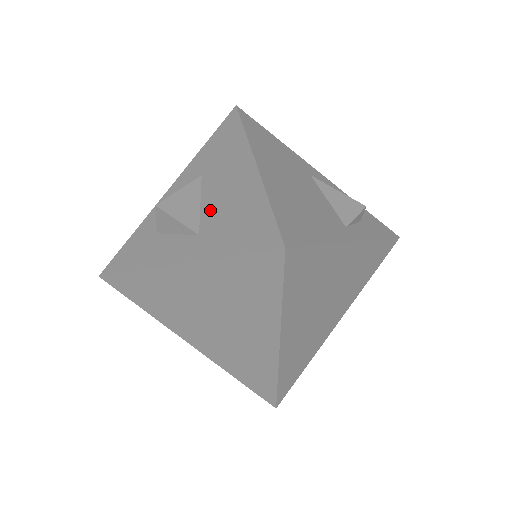
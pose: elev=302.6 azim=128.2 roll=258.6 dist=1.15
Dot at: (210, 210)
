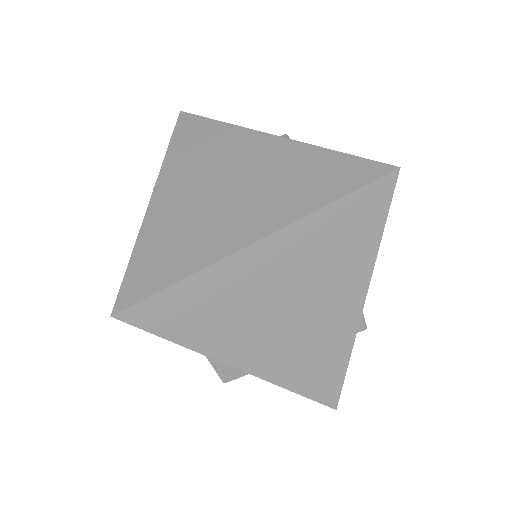
Dot at: occluded
